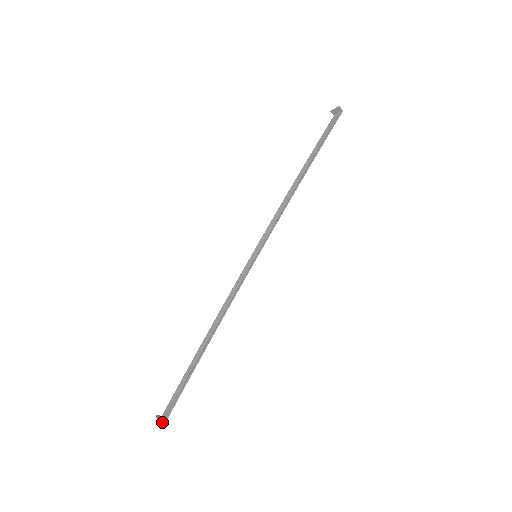
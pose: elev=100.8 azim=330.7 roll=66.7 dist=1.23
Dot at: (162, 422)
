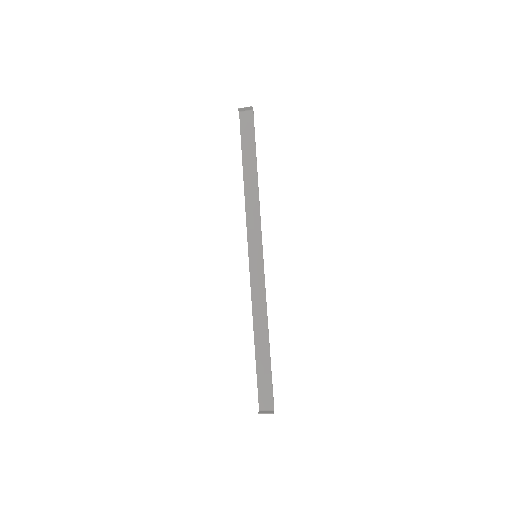
Dot at: occluded
